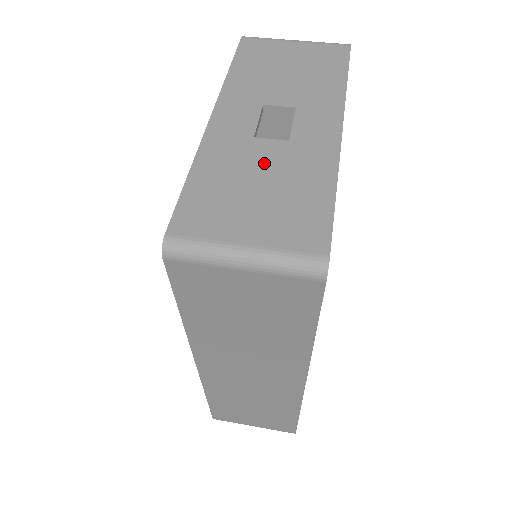
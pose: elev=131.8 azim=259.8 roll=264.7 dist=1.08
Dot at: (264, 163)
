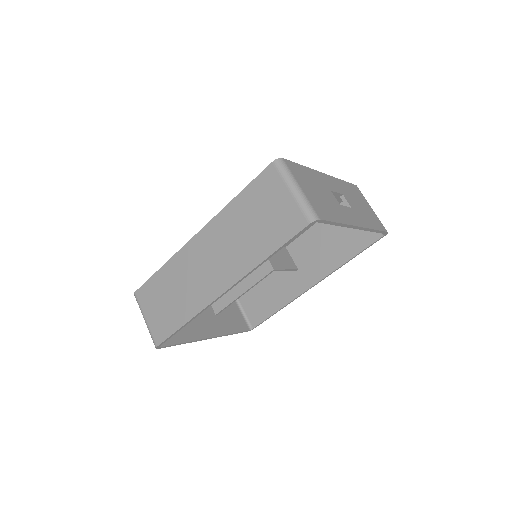
Dot at: (327, 195)
